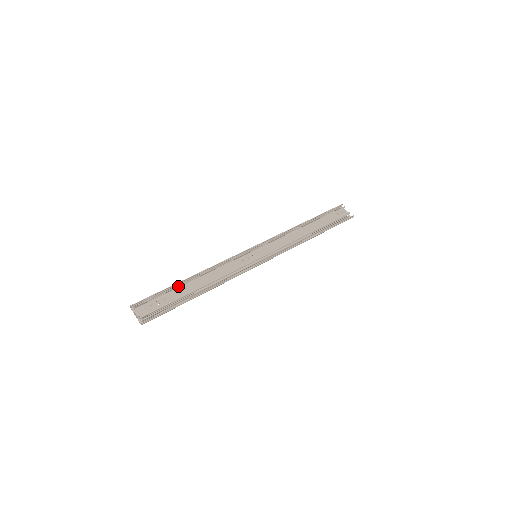
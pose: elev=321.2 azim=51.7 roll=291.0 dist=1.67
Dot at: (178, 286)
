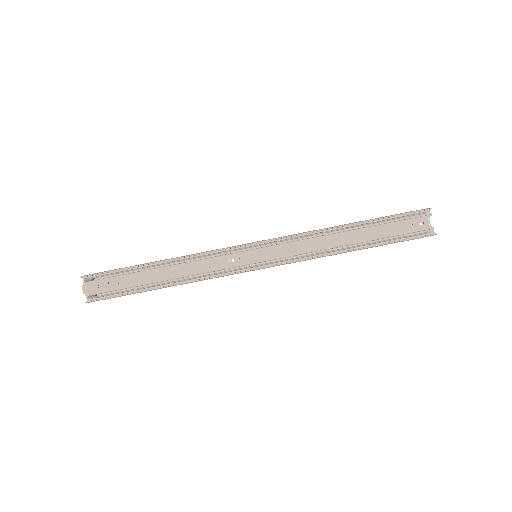
Dot at: (142, 268)
